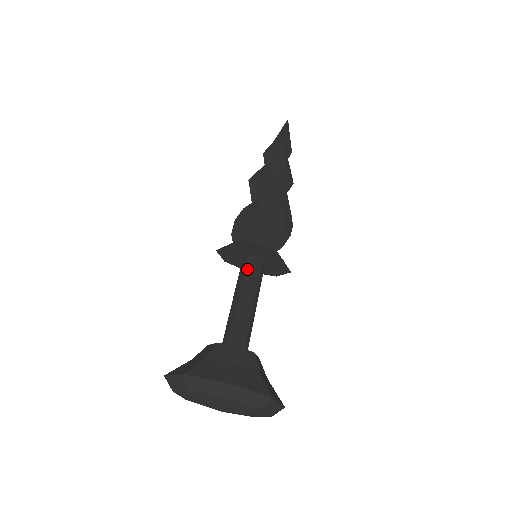
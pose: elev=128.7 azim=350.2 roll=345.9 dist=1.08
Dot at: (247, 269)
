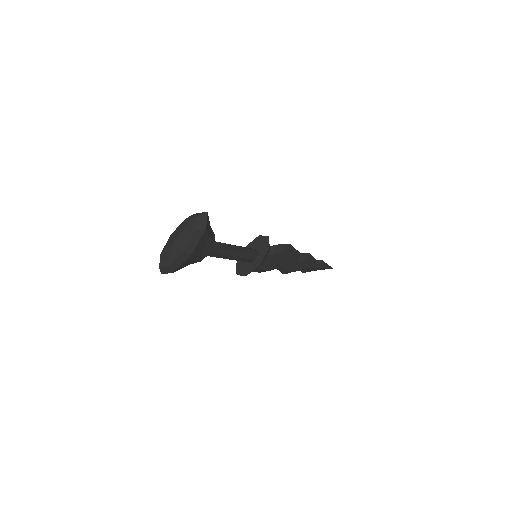
Dot at: occluded
